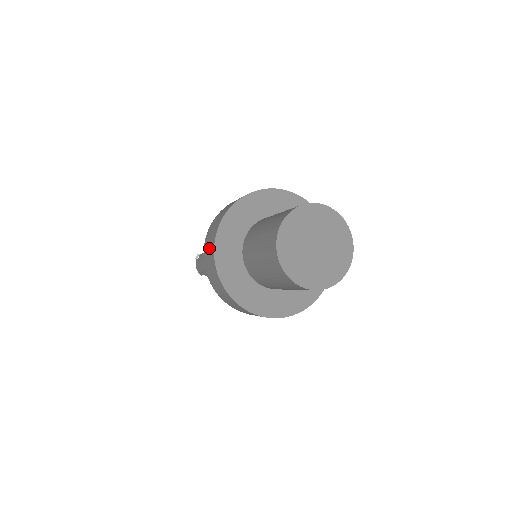
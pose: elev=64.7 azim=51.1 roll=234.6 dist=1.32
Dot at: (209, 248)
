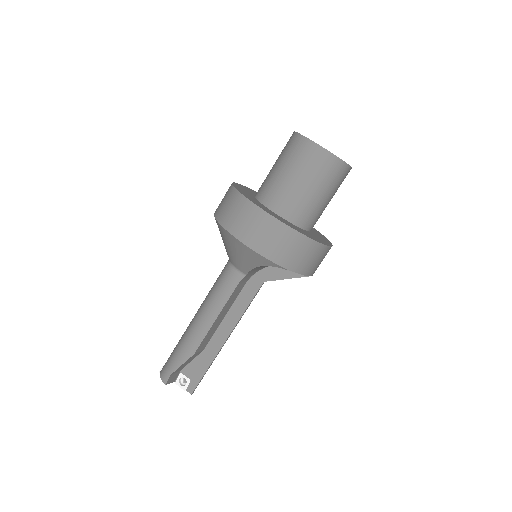
Dot at: (224, 196)
